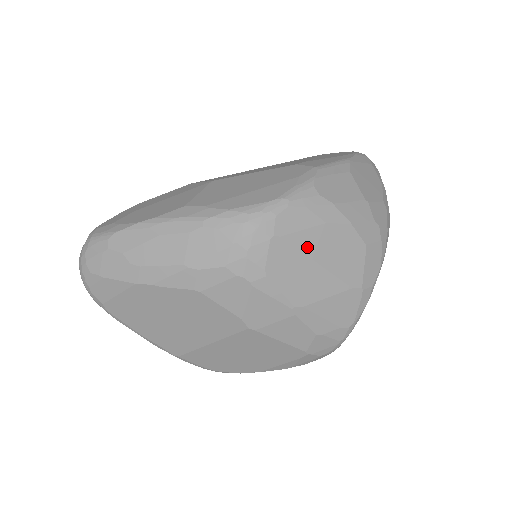
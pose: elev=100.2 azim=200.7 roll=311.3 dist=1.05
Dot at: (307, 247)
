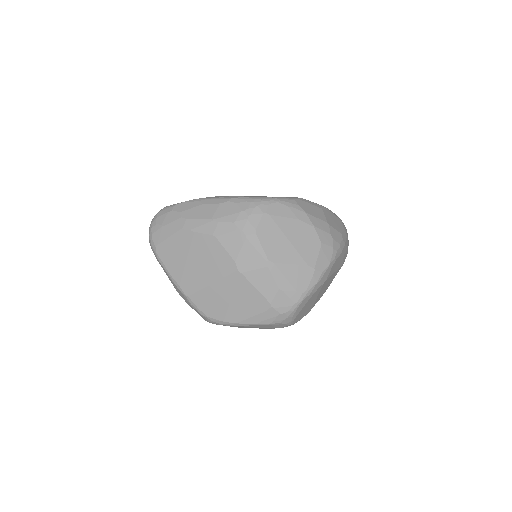
Dot at: (284, 227)
